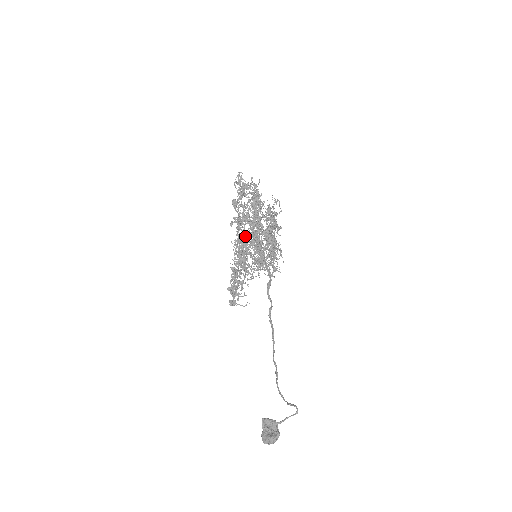
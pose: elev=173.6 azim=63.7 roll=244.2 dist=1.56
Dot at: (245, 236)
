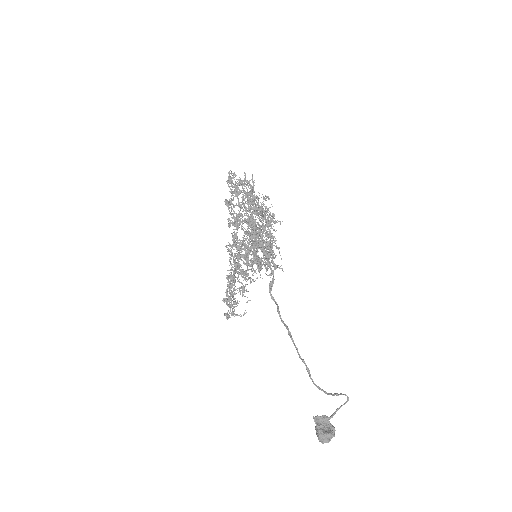
Dot at: (248, 234)
